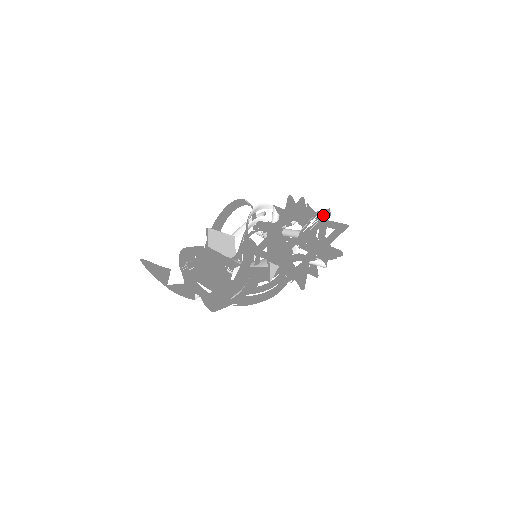
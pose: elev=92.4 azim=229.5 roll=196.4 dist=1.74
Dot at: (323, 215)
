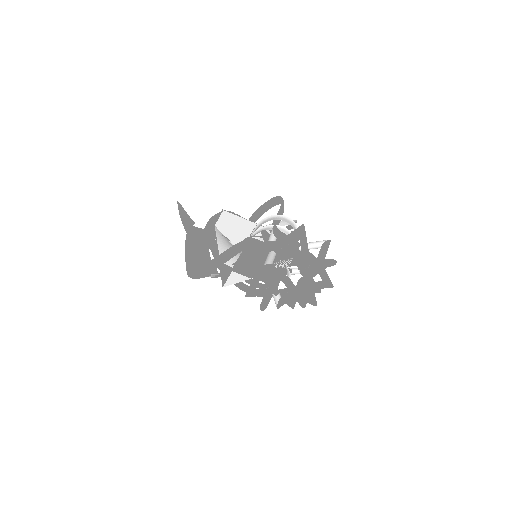
Dot at: (311, 262)
